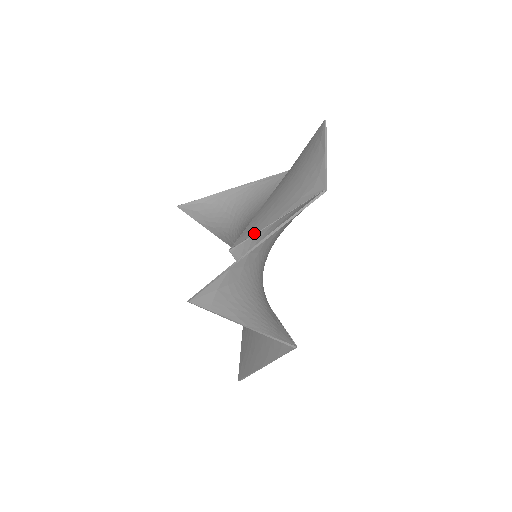
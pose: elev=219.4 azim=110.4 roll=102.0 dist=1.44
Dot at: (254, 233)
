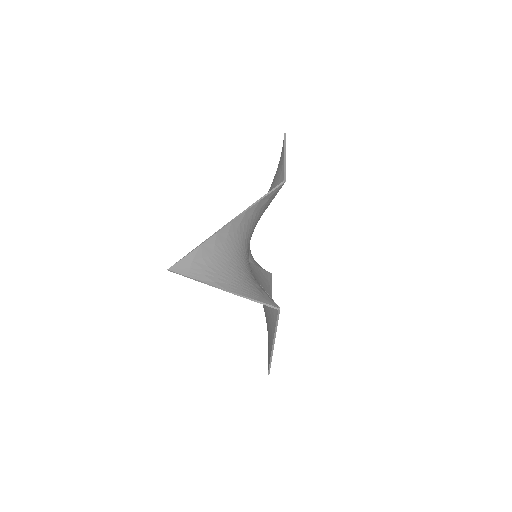
Dot at: occluded
